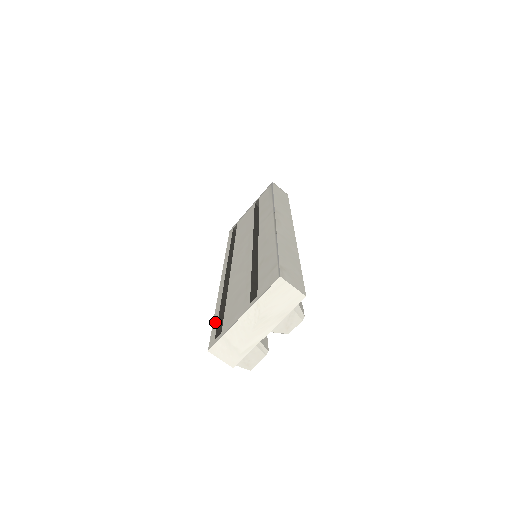
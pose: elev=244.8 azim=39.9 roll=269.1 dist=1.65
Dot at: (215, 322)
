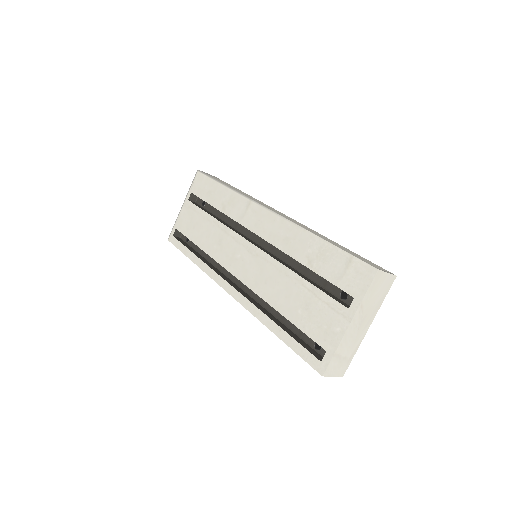
Dot at: (293, 344)
